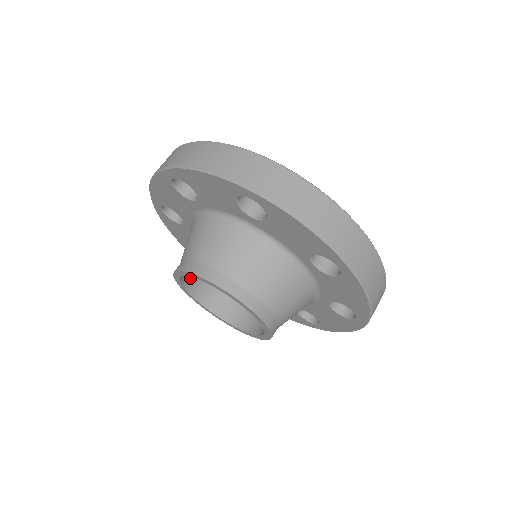
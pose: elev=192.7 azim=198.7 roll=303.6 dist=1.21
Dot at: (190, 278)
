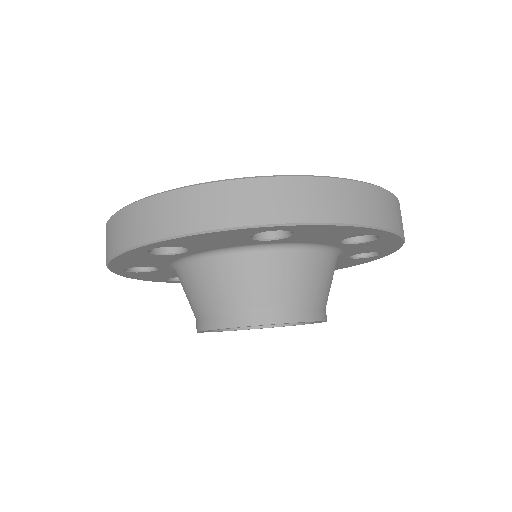
Dot at: occluded
